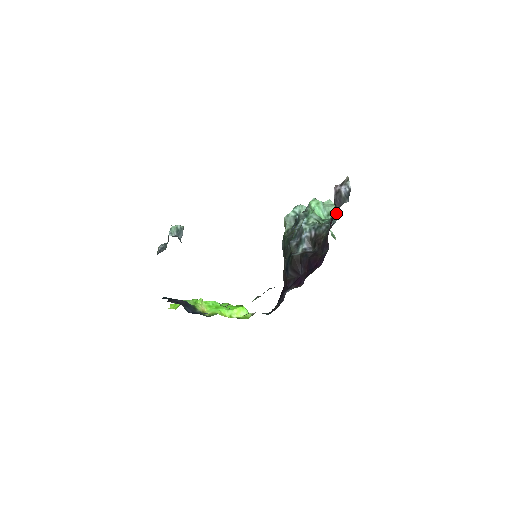
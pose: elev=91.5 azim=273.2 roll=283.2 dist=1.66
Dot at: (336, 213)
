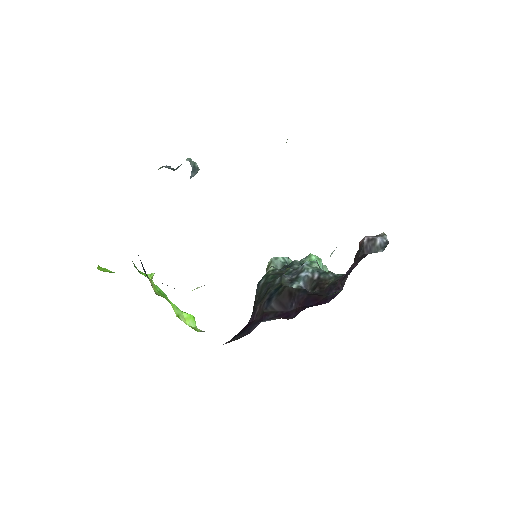
Dot at: occluded
